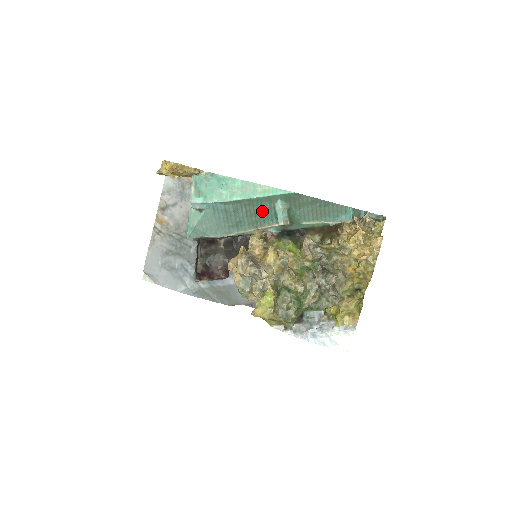
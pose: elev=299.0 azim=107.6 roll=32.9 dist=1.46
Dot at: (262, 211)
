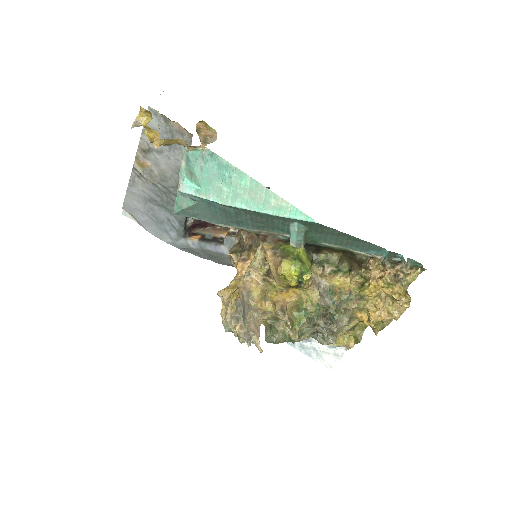
Dot at: (272, 223)
